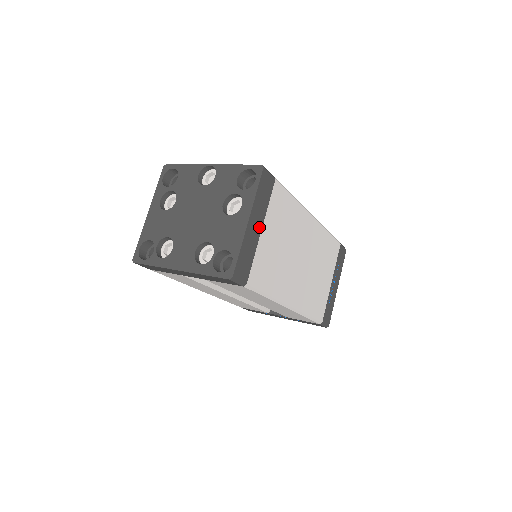
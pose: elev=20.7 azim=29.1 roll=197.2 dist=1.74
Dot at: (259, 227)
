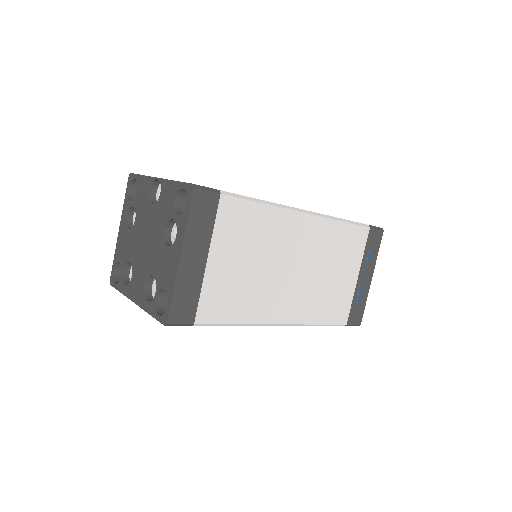
Dot at: (202, 257)
